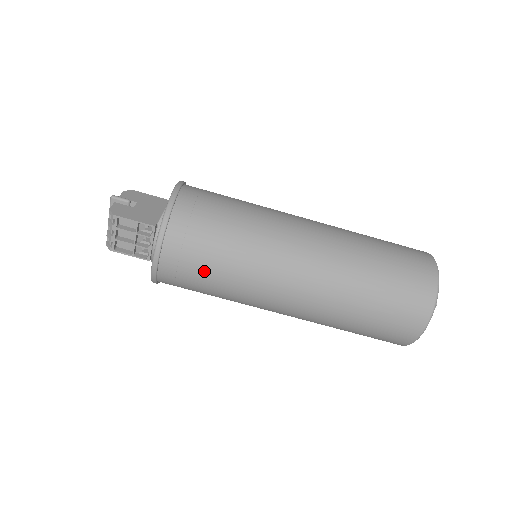
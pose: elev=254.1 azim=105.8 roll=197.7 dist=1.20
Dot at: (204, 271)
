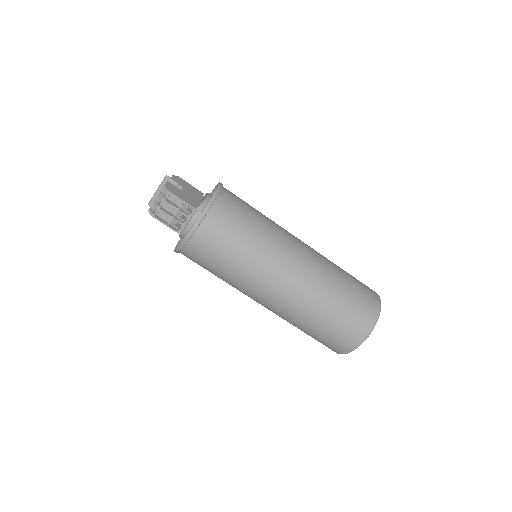
Dot at: (222, 253)
